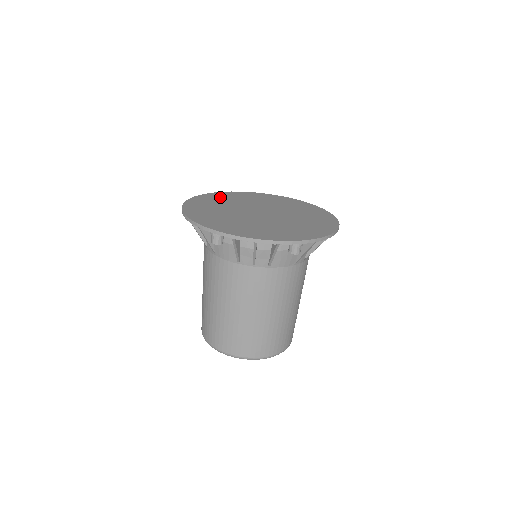
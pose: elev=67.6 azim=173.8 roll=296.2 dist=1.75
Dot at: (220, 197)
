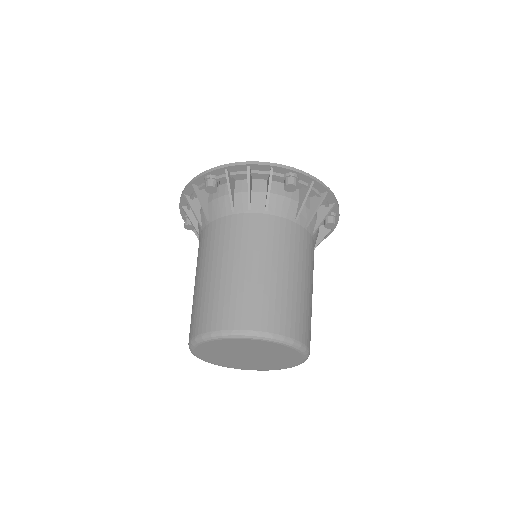
Dot at: occluded
